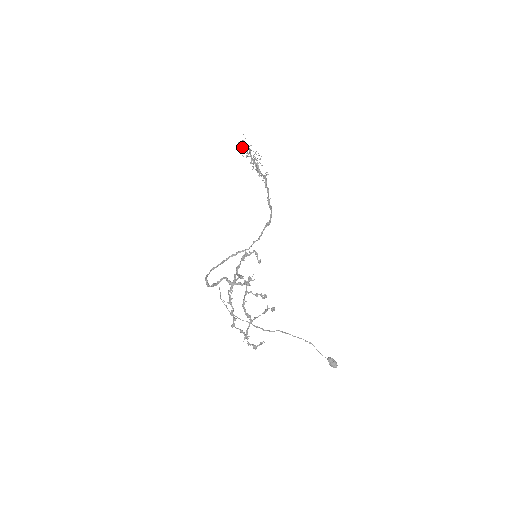
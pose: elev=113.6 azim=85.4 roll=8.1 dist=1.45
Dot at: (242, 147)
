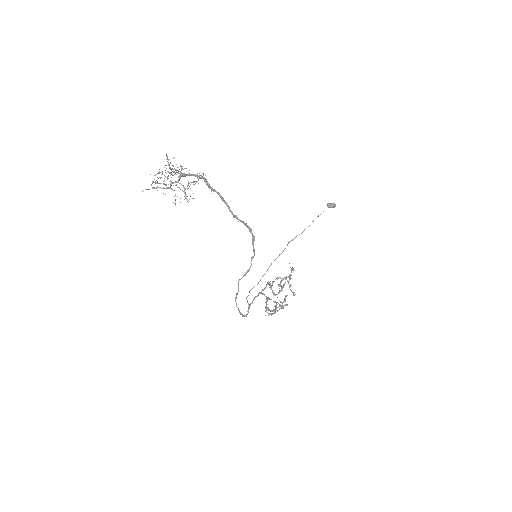
Dot at: occluded
